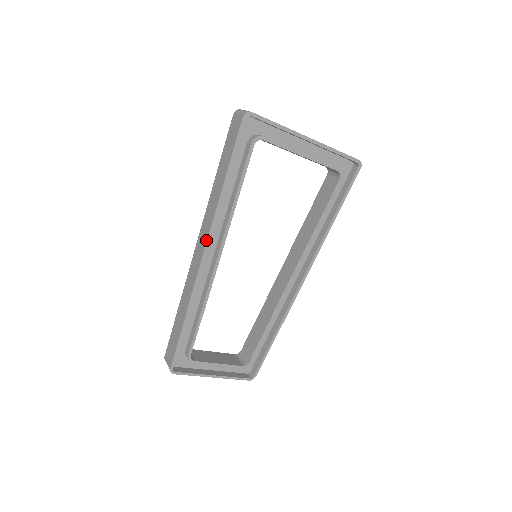
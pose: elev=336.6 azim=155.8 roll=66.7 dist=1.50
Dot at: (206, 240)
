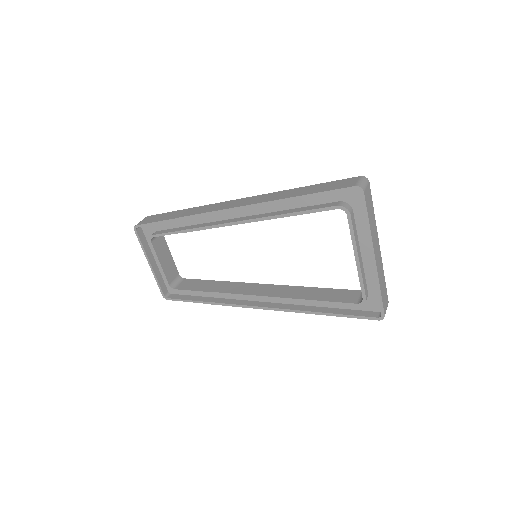
Dot at: (240, 205)
